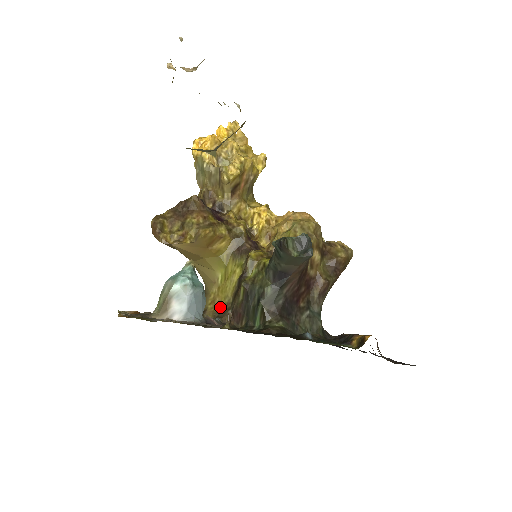
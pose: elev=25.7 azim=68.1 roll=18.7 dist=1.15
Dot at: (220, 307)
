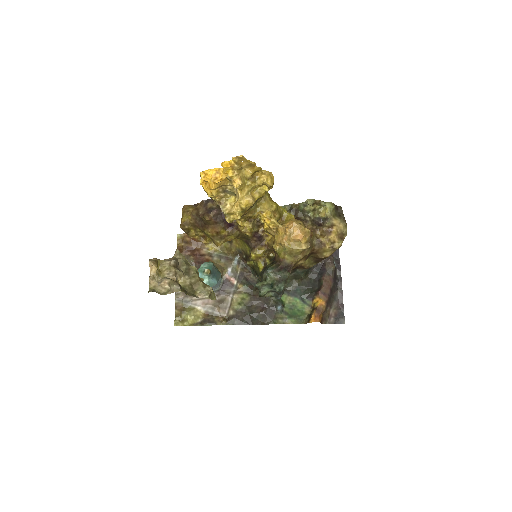
Dot at: (240, 248)
